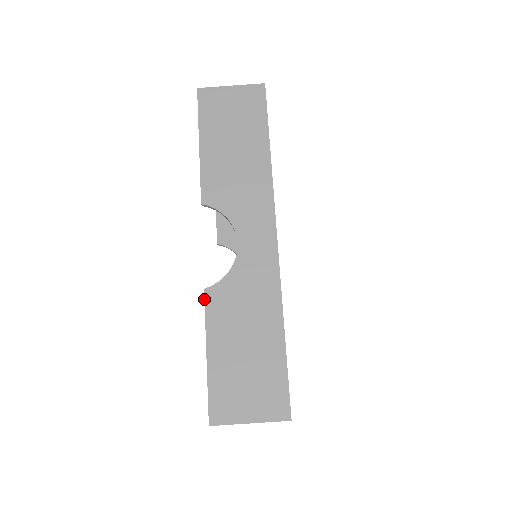
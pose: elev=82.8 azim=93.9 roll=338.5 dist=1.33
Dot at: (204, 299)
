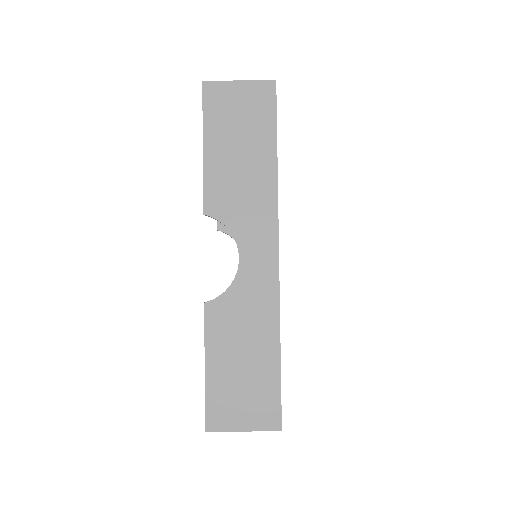
Dot at: (204, 313)
